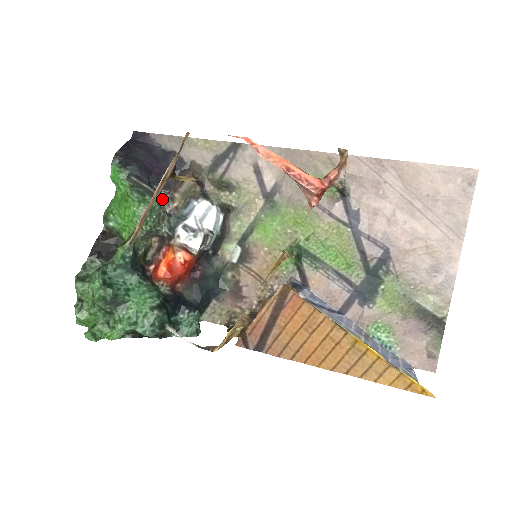
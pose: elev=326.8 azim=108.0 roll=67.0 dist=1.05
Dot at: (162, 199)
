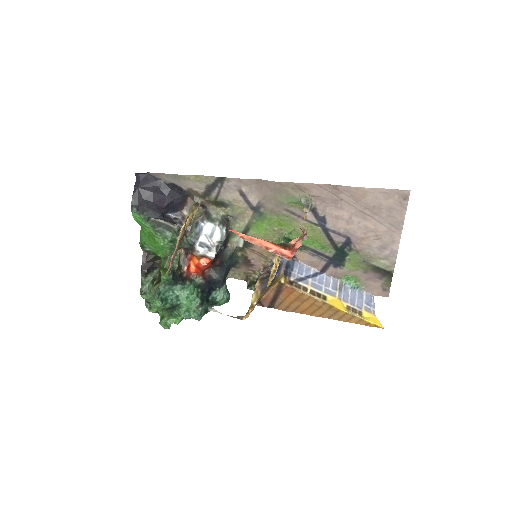
Dot at: (178, 229)
